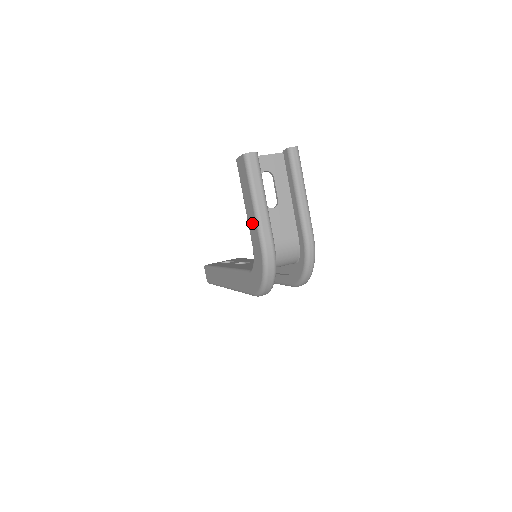
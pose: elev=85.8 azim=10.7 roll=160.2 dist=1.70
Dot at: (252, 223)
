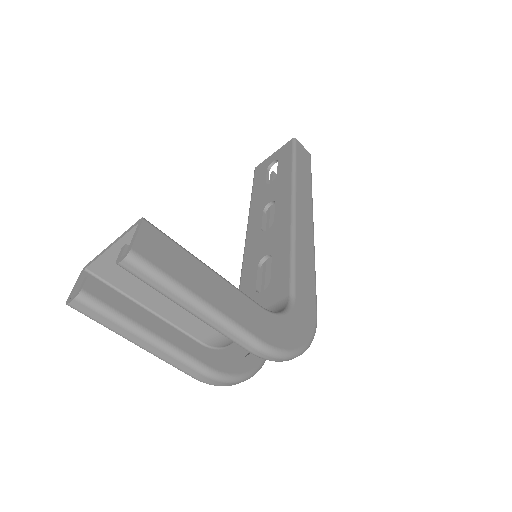
Dot at: occluded
